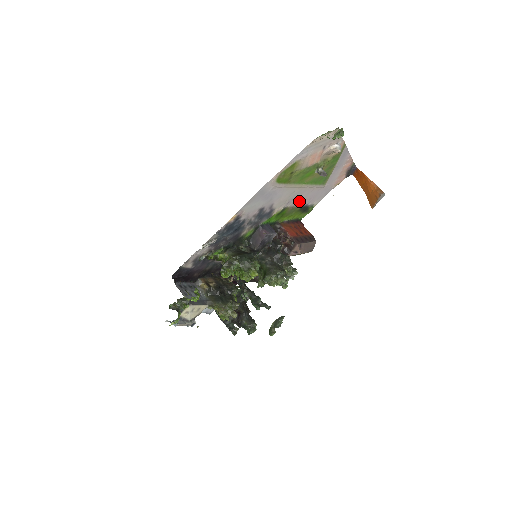
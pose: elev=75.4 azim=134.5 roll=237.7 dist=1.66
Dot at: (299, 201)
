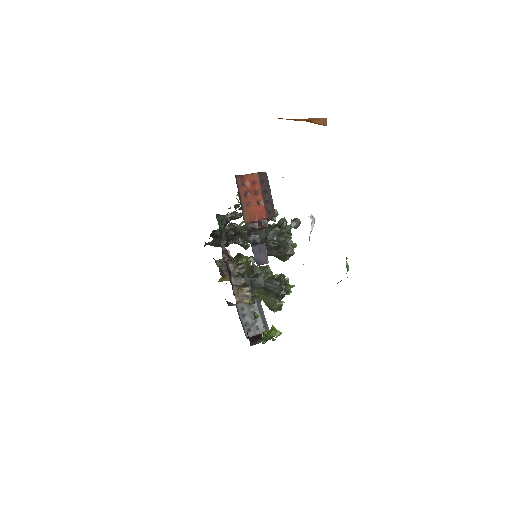
Dot at: occluded
